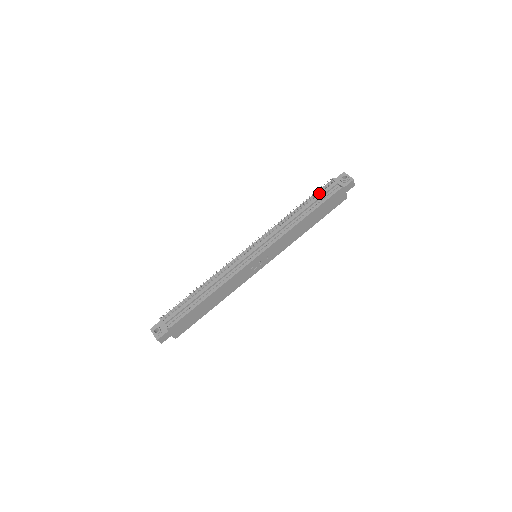
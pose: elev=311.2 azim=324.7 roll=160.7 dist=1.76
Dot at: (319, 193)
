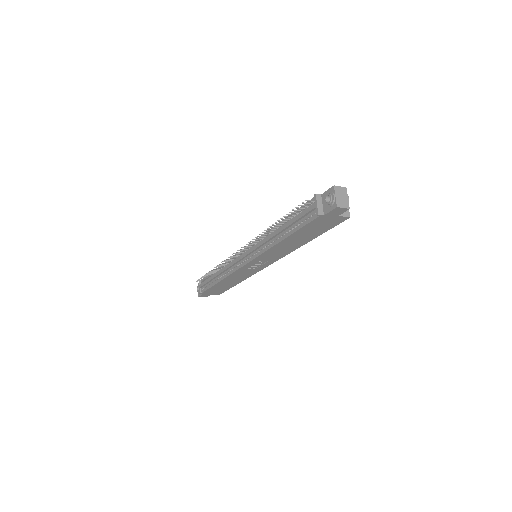
Dot at: (300, 211)
